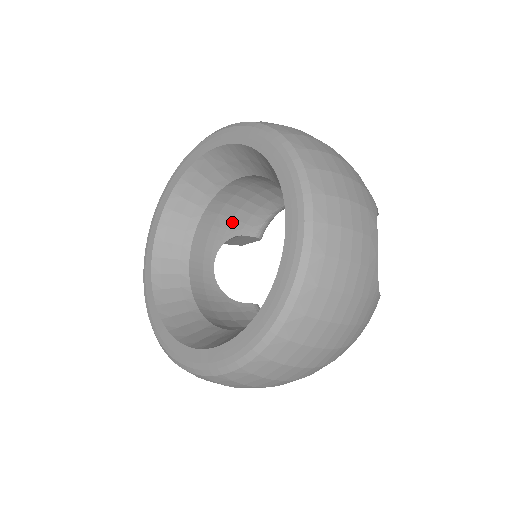
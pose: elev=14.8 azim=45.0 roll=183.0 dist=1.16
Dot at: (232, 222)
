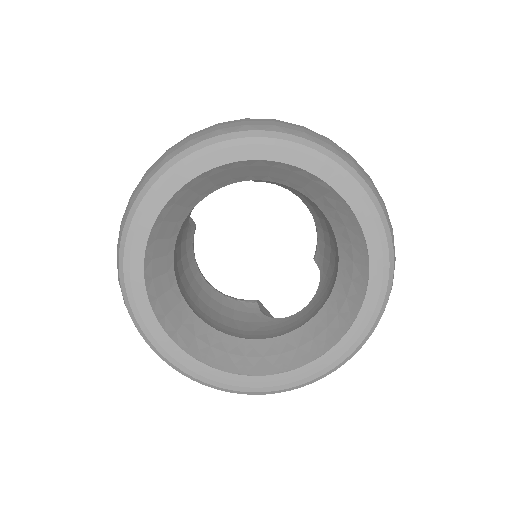
Dot at: occluded
